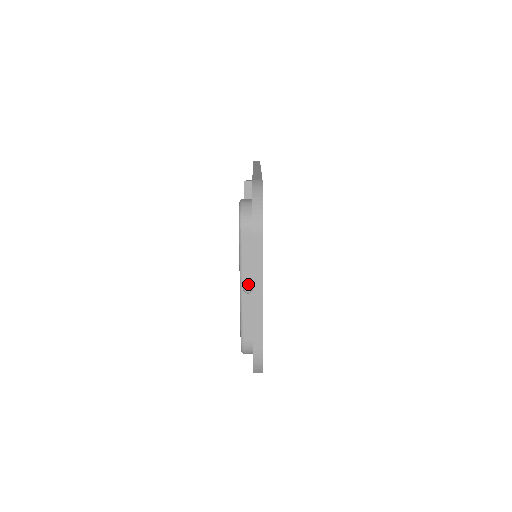
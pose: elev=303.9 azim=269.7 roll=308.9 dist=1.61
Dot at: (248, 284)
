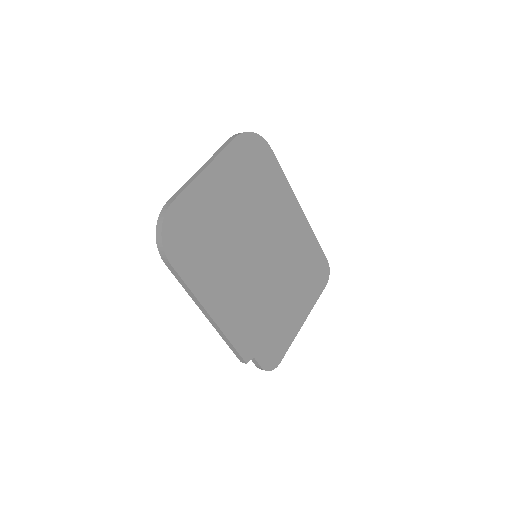
Dot at: occluded
